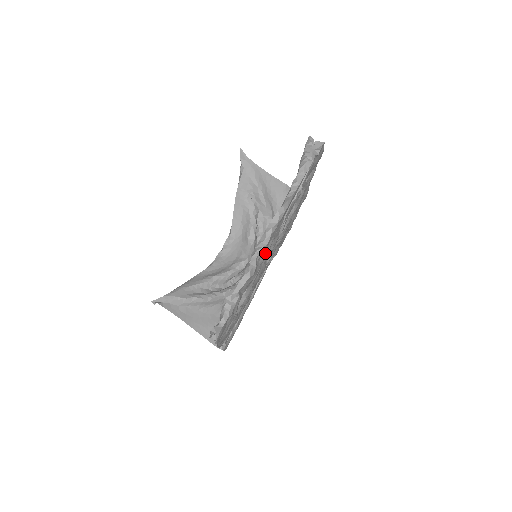
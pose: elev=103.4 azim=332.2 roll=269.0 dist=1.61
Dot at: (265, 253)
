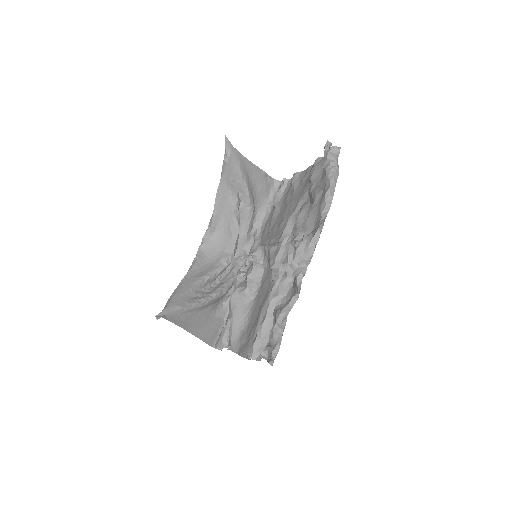
Dot at: occluded
